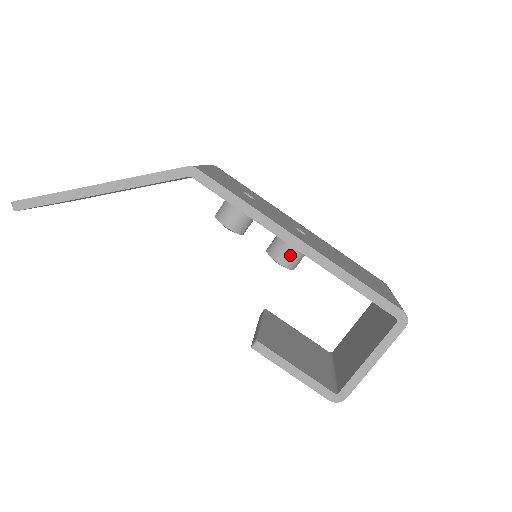
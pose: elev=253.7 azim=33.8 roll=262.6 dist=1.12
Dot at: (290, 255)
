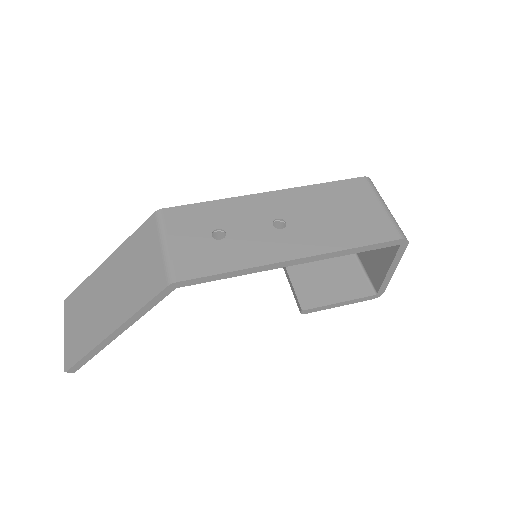
Dot at: occluded
